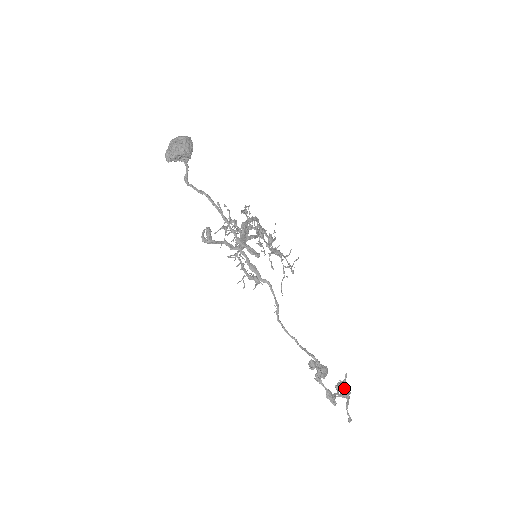
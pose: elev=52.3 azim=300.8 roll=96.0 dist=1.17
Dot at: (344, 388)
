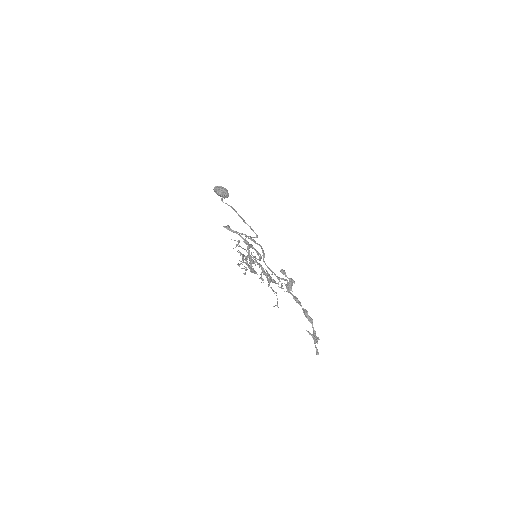
Dot at: (312, 321)
